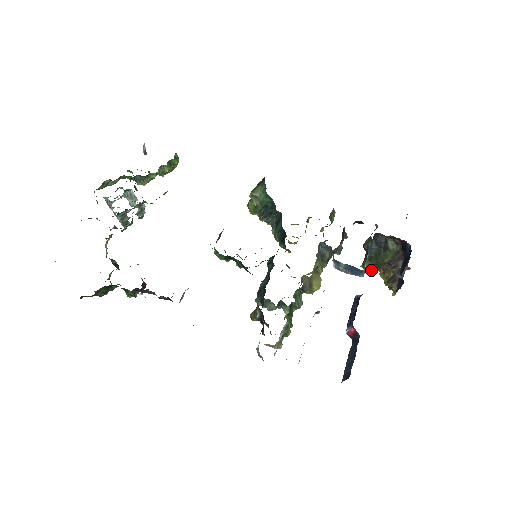
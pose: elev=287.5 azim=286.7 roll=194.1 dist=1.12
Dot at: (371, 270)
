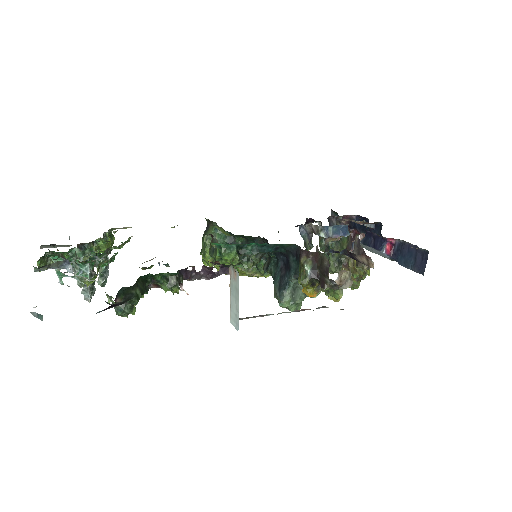
Dot at: (337, 268)
